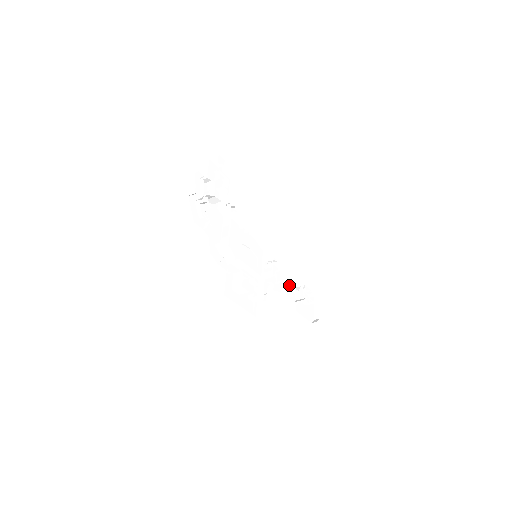
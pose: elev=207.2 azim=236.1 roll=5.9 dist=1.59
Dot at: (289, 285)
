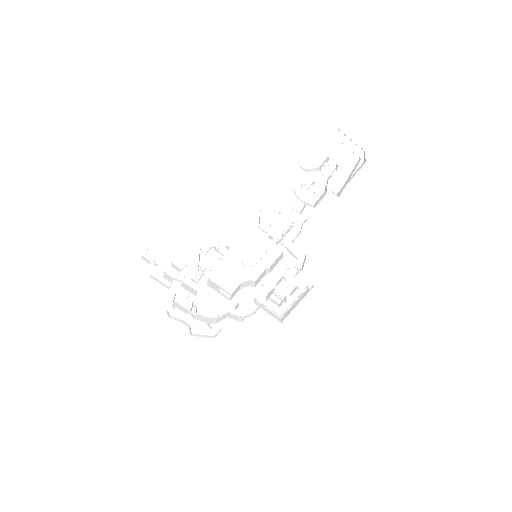
Dot at: (303, 191)
